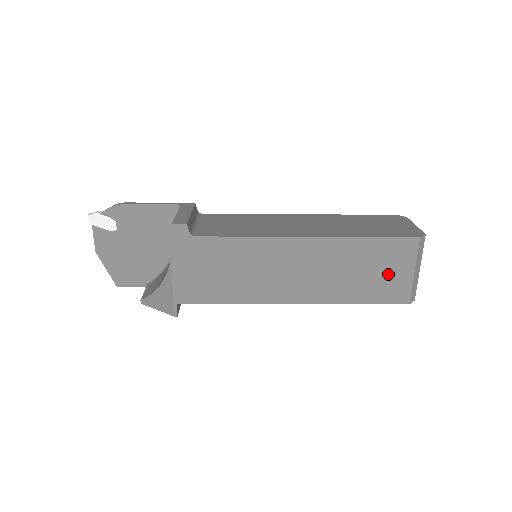
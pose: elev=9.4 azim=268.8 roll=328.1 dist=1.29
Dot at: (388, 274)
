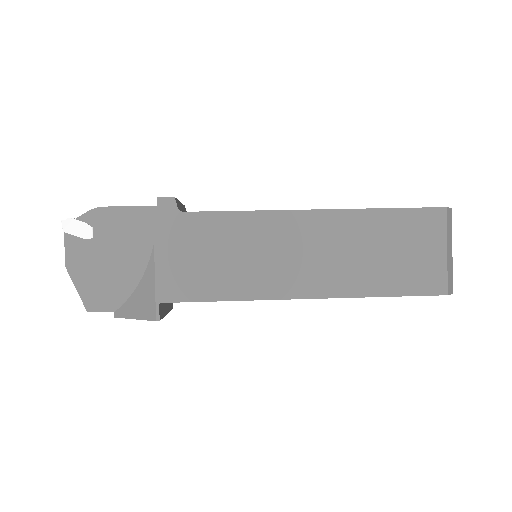
Dot at: (416, 255)
